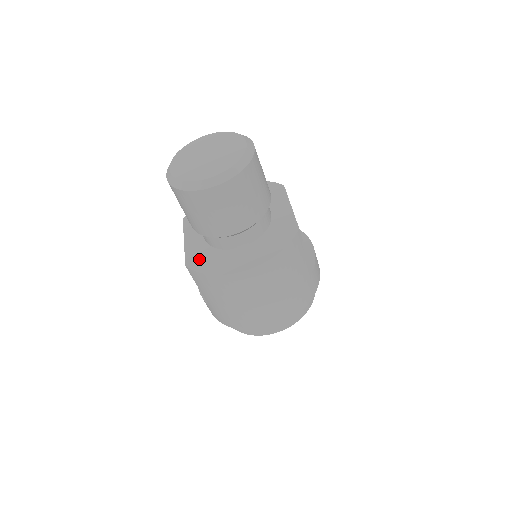
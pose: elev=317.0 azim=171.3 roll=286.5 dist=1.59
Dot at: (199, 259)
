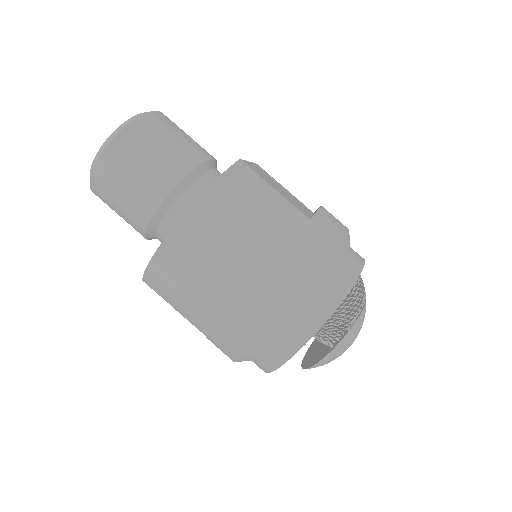
Dot at: occluded
